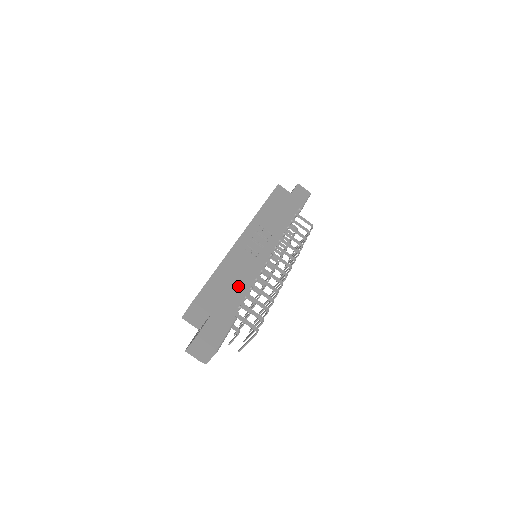
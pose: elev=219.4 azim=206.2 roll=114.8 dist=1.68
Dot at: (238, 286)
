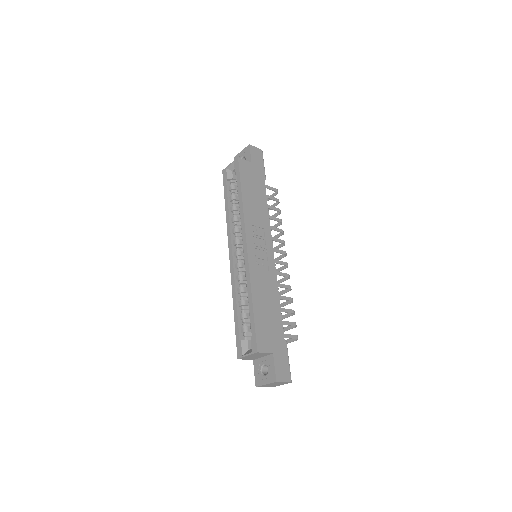
Dot at: (273, 309)
